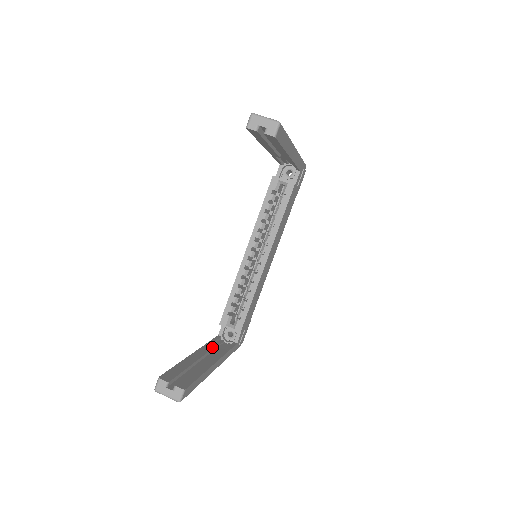
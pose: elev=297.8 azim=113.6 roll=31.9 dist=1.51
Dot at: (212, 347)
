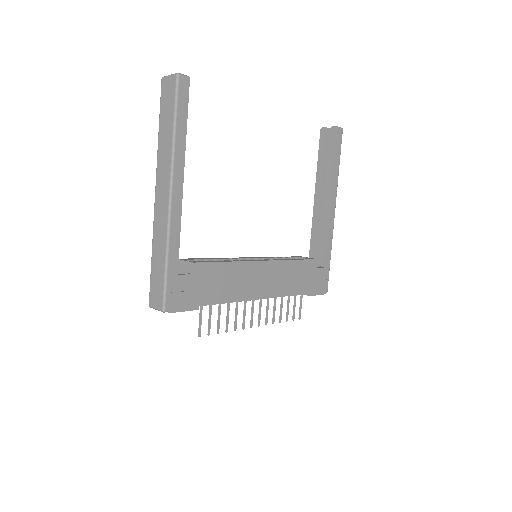
Dot at: occluded
